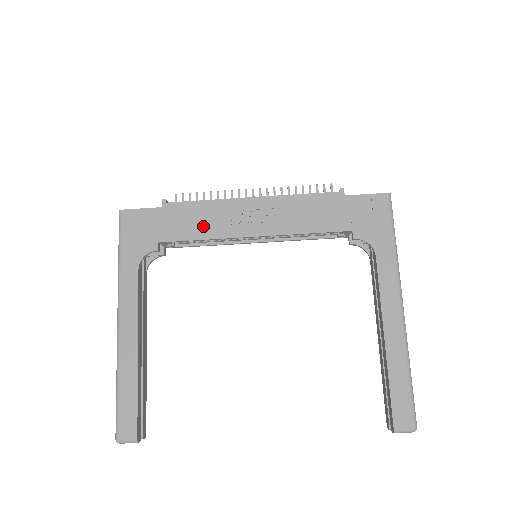
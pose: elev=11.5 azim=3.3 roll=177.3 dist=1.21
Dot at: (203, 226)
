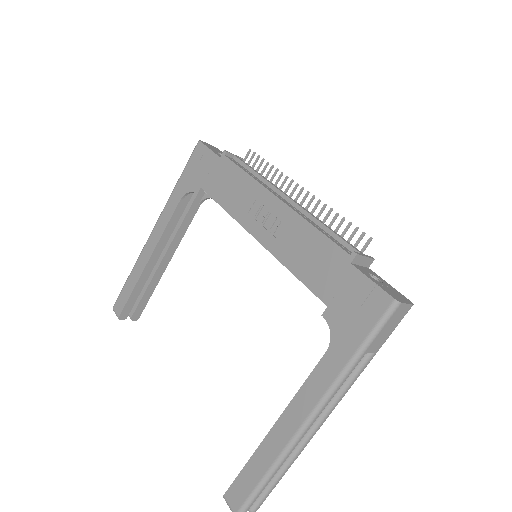
Dot at: (231, 197)
